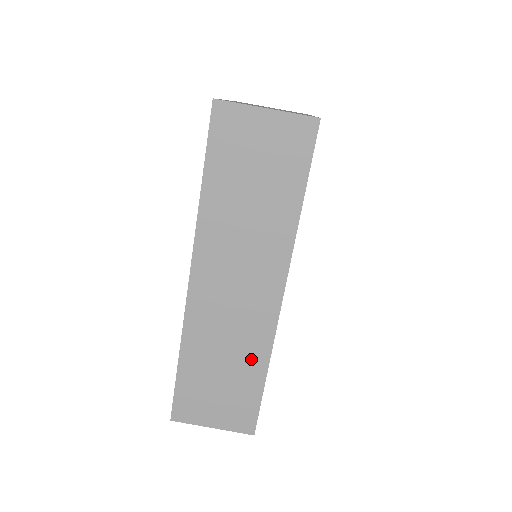
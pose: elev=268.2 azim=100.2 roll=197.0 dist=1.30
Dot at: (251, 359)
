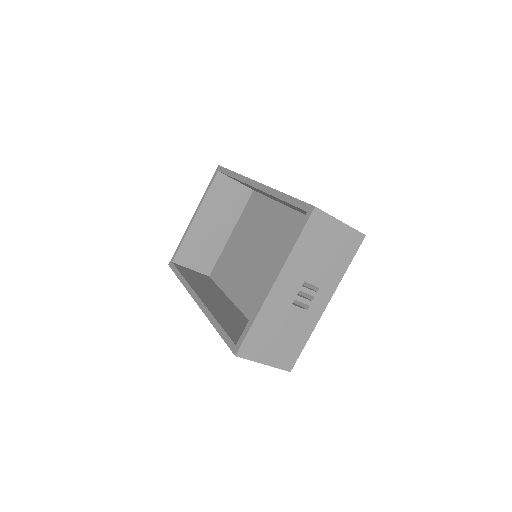
Dot at: occluded
